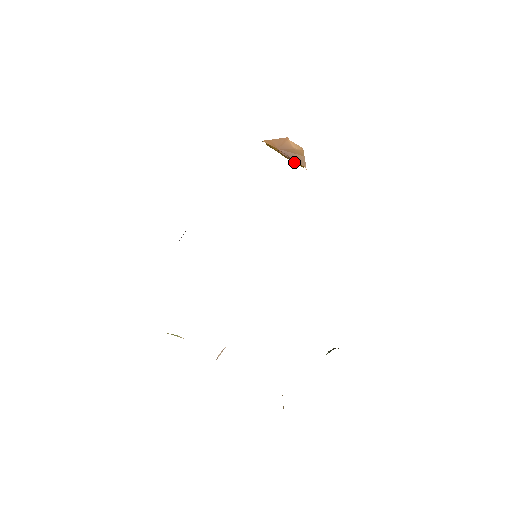
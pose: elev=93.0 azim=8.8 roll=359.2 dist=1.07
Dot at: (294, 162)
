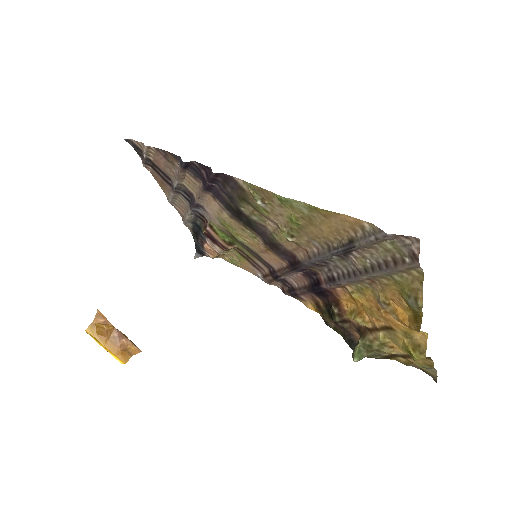
Dot at: (117, 354)
